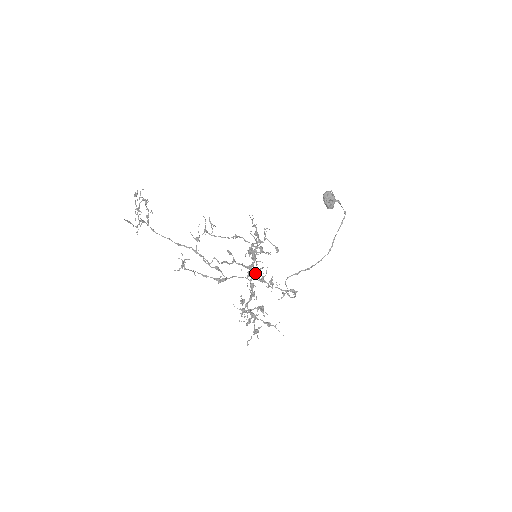
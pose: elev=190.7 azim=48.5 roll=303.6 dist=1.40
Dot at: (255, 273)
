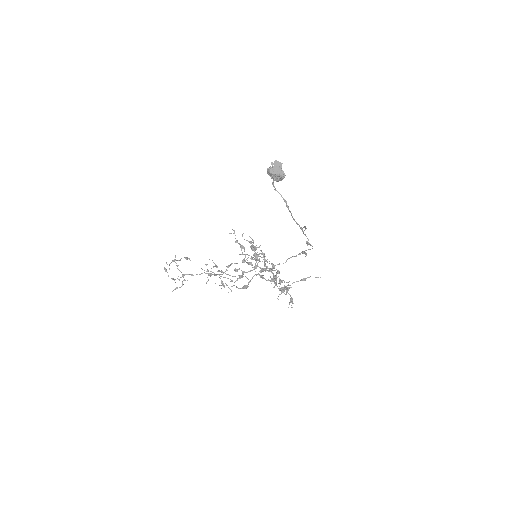
Dot at: (263, 269)
